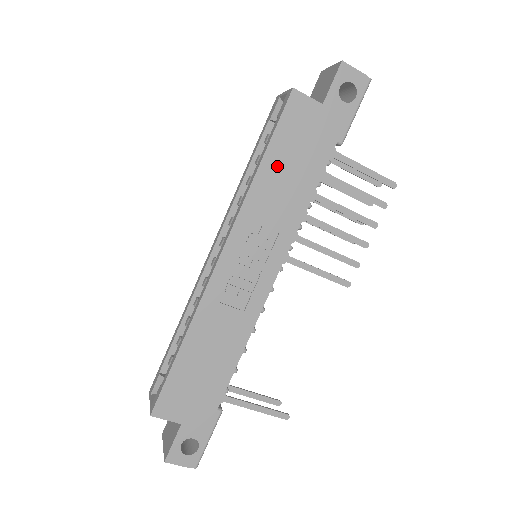
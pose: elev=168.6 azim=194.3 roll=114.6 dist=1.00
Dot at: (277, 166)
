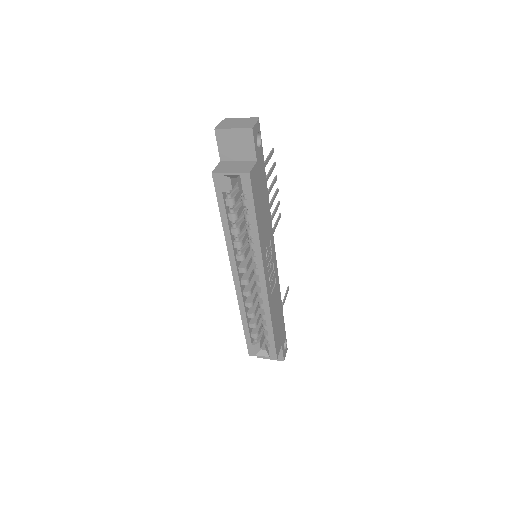
Dot at: (260, 215)
